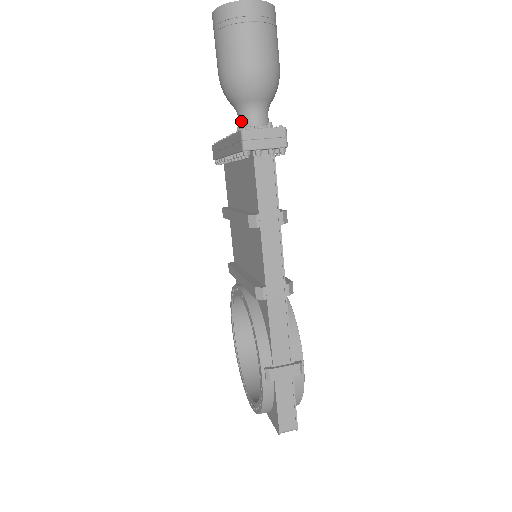
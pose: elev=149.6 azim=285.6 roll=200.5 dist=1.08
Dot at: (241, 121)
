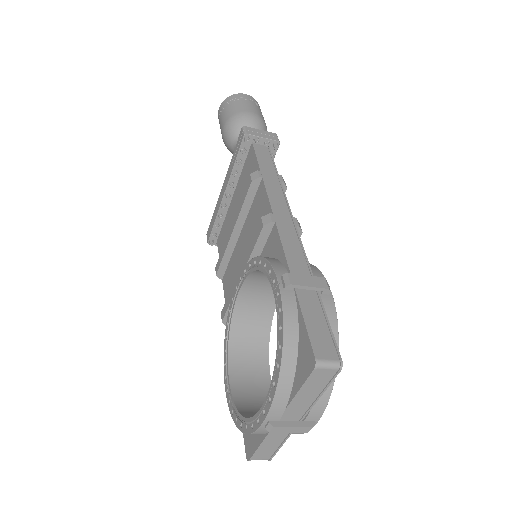
Dot at: occluded
